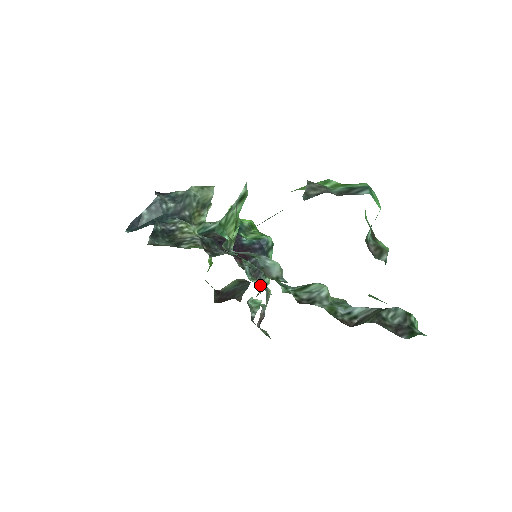
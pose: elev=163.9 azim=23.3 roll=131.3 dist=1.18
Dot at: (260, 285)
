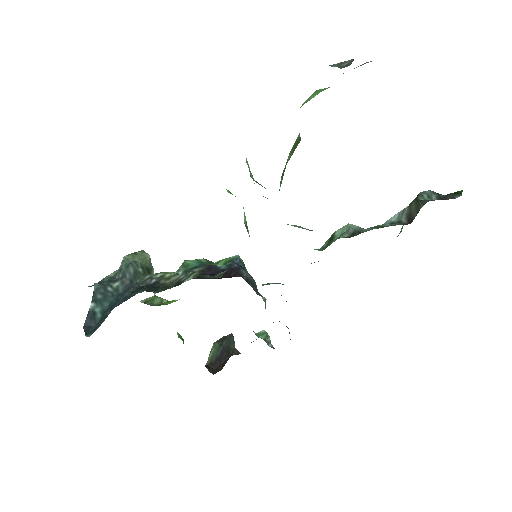
Dot at: occluded
